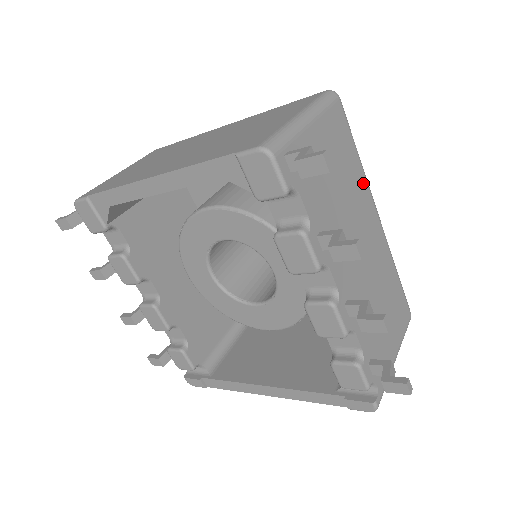
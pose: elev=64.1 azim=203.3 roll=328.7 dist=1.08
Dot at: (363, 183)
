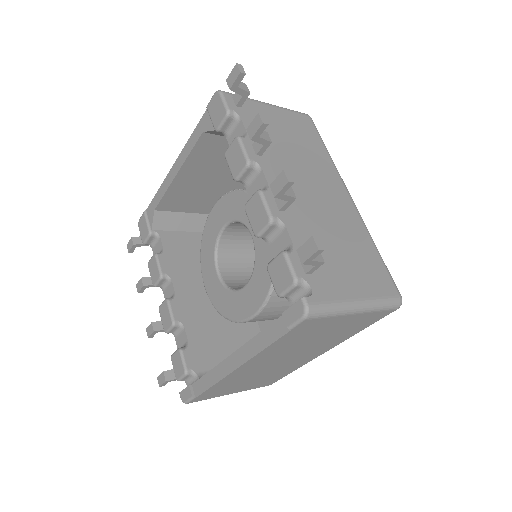
Dot at: (329, 165)
